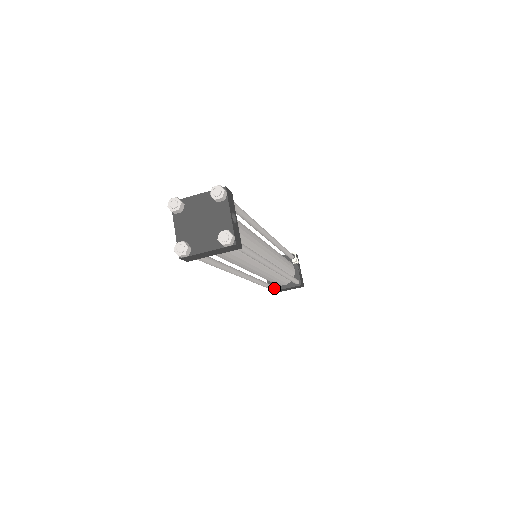
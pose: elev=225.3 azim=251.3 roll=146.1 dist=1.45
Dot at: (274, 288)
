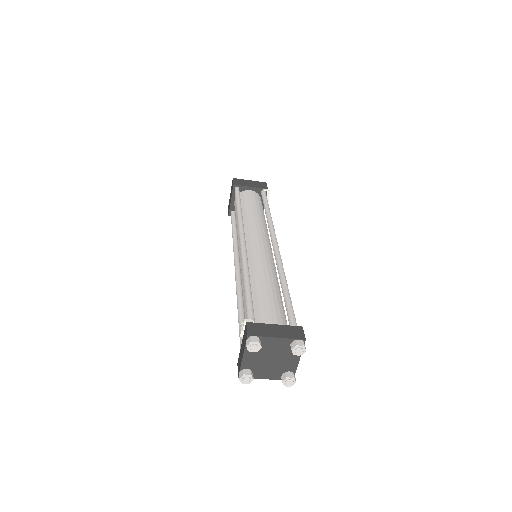
Dot at: occluded
